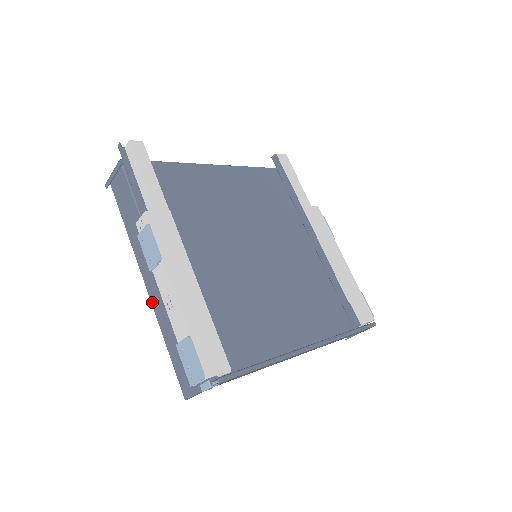
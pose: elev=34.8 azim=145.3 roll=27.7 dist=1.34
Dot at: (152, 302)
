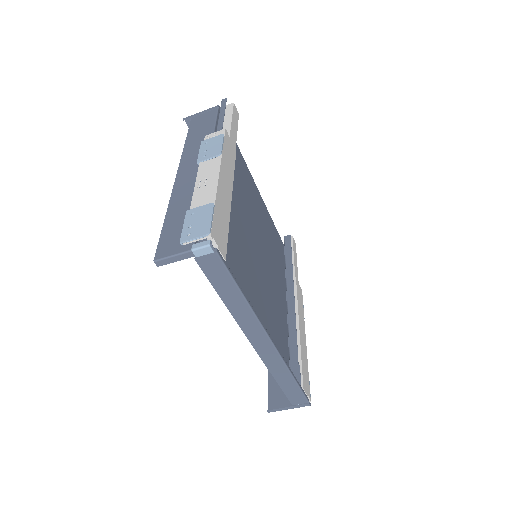
Dot at: (175, 186)
